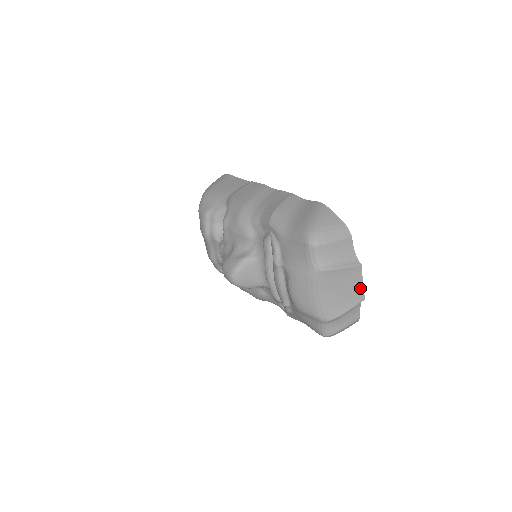
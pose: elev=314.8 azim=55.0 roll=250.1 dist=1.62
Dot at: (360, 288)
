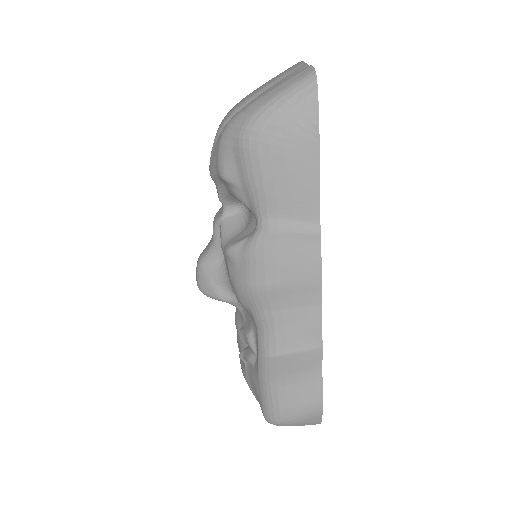
Dot at: occluded
